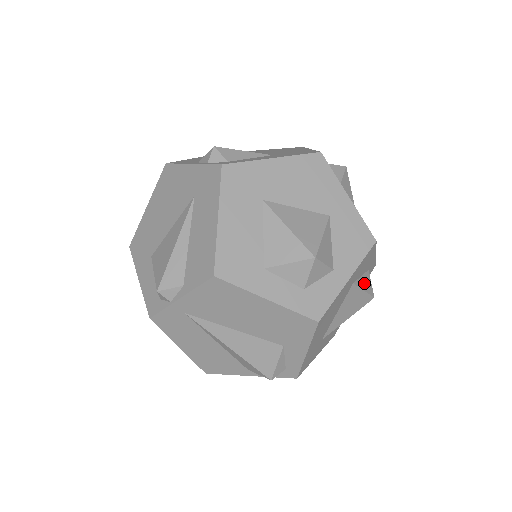
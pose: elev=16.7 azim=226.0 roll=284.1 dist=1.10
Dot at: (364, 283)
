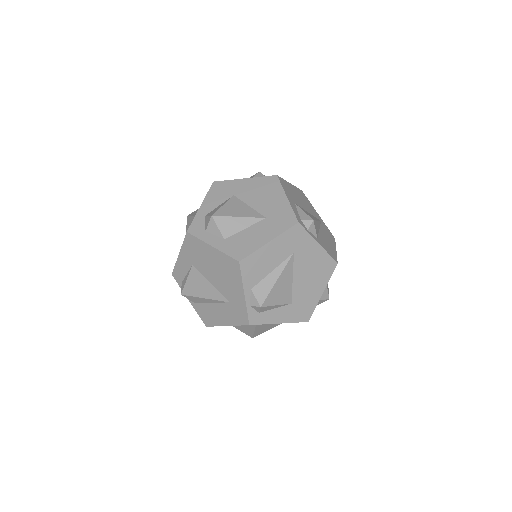
Dot at: occluded
